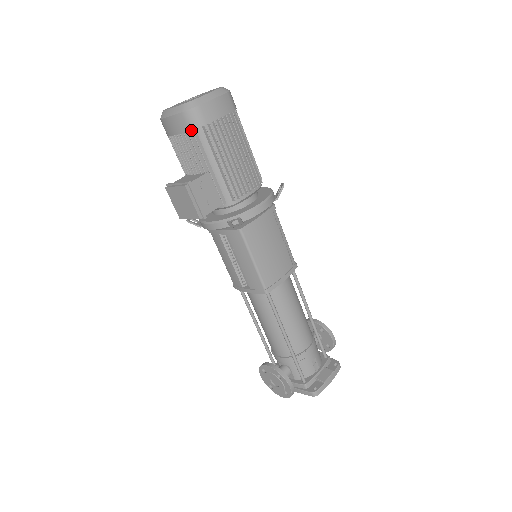
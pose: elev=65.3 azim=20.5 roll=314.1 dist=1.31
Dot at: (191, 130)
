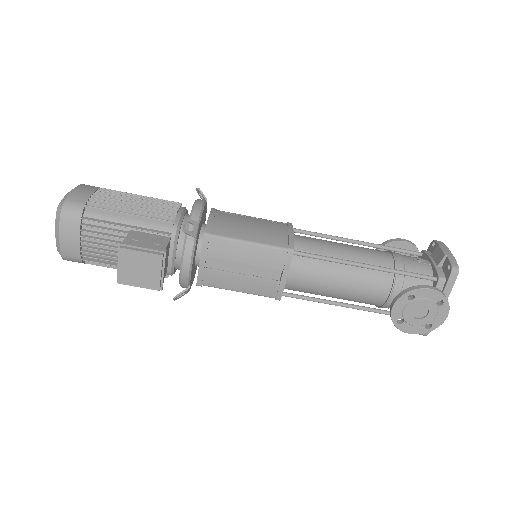
Dot at: (82, 222)
